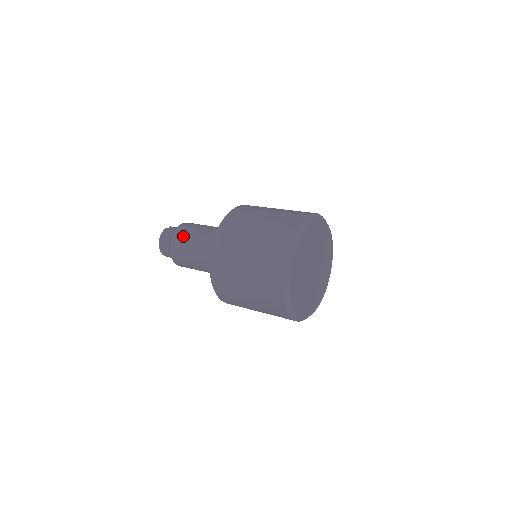
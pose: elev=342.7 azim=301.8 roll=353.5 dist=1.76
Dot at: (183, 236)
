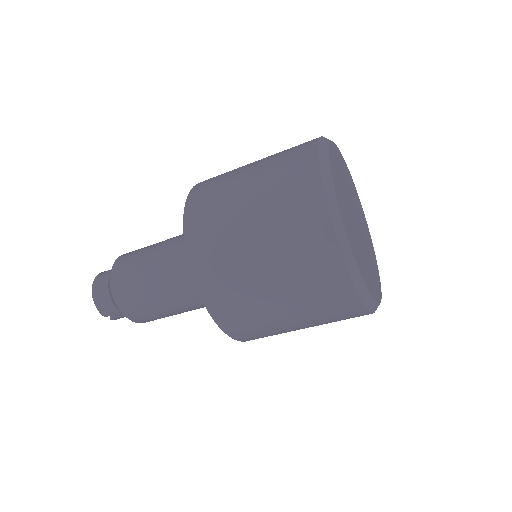
Dot at: (139, 249)
